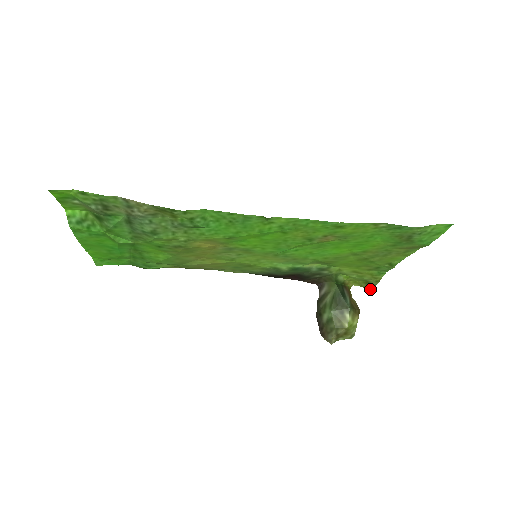
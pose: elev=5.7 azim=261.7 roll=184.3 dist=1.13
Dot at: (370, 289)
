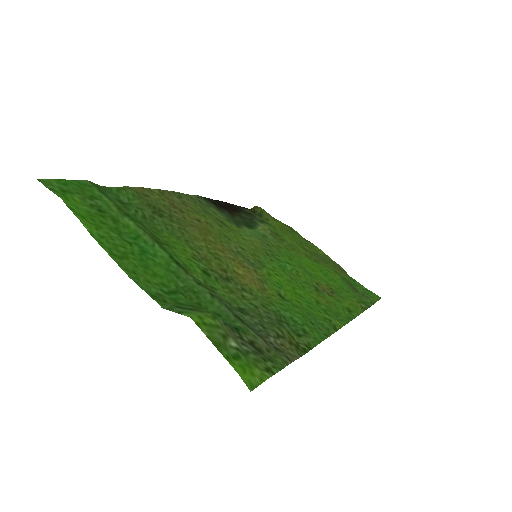
Dot at: occluded
